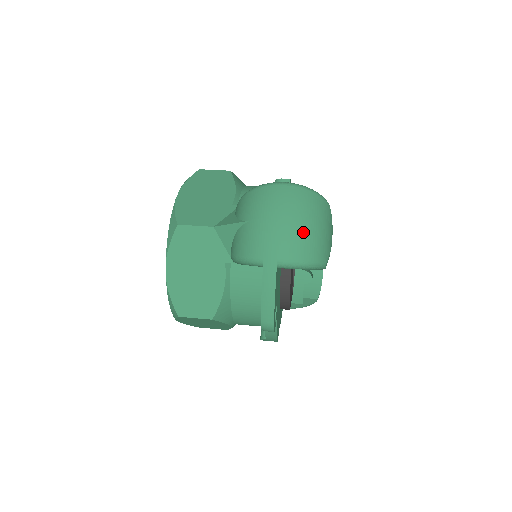
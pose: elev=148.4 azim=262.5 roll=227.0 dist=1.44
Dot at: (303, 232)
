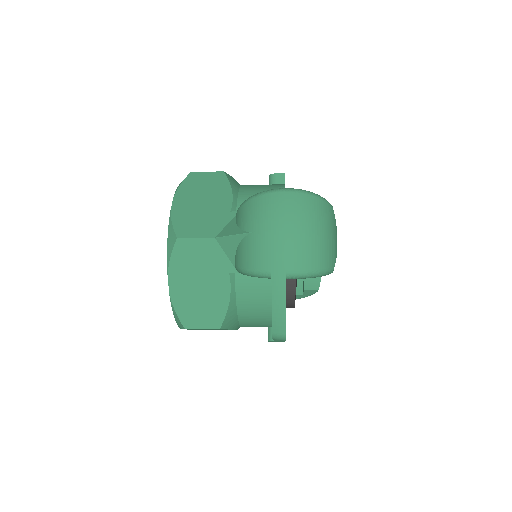
Dot at: (310, 241)
